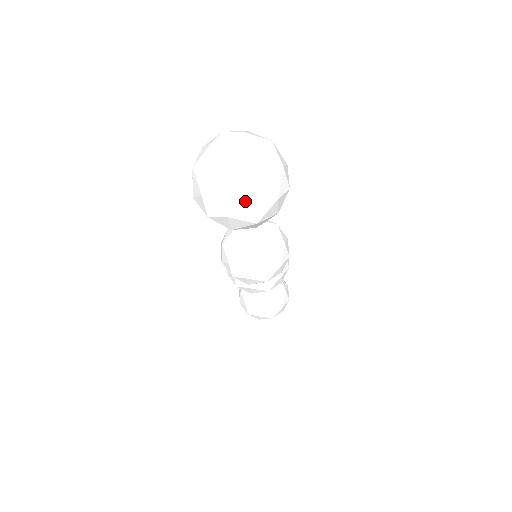
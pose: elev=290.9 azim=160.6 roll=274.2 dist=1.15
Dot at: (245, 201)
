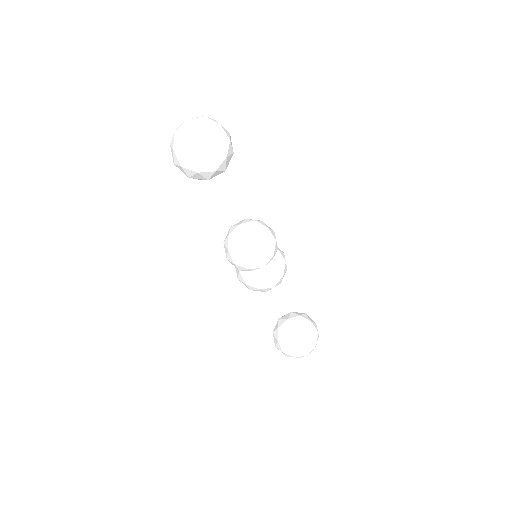
Dot at: (196, 140)
